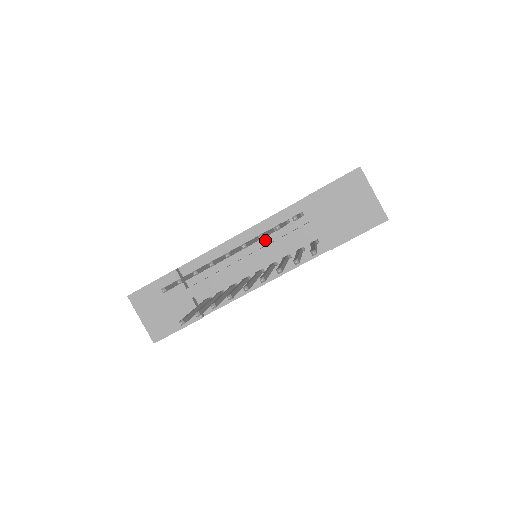
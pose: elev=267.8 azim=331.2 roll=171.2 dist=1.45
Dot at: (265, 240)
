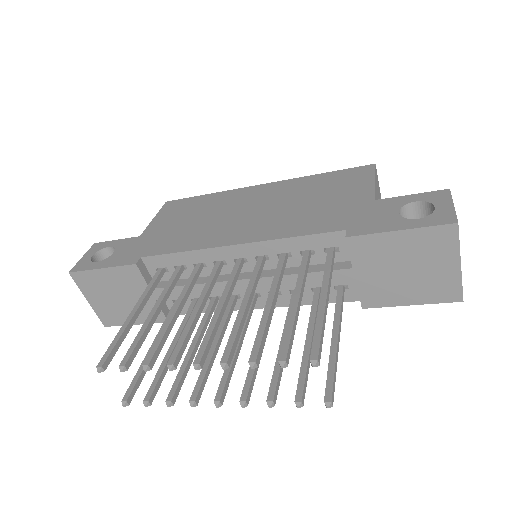
Dot at: (271, 263)
